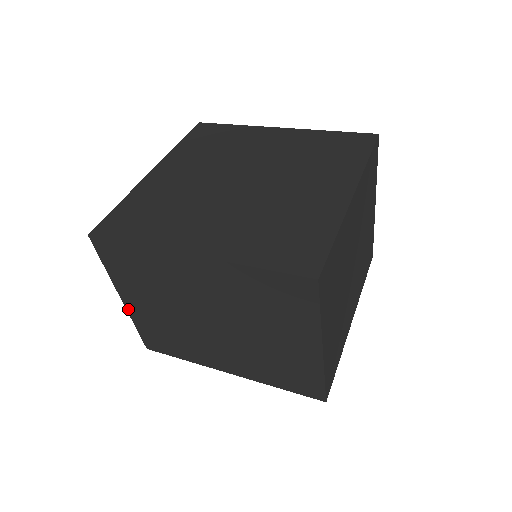
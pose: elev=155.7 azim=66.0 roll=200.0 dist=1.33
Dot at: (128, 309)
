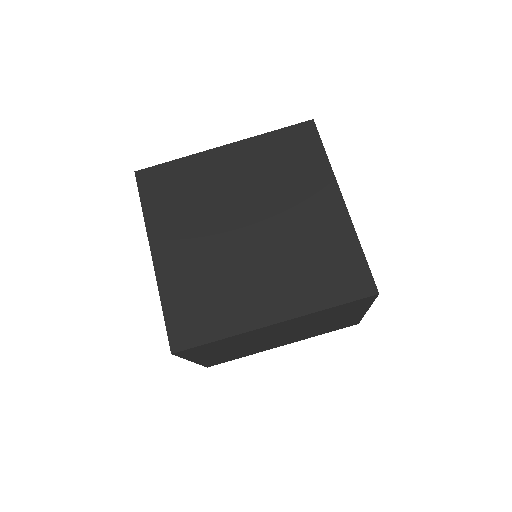
Dot at: occluded
